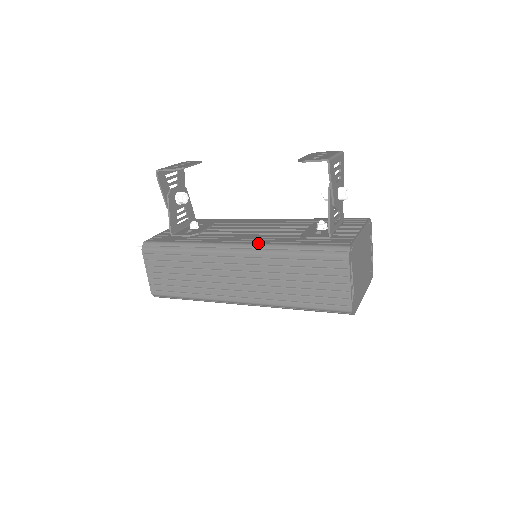
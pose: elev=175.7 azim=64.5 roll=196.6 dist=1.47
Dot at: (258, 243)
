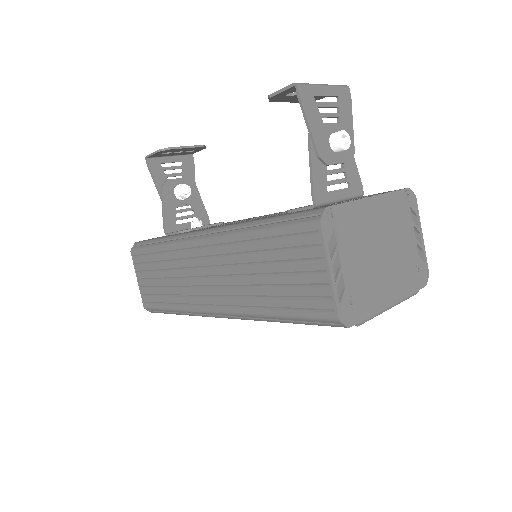
Dot at: (226, 225)
